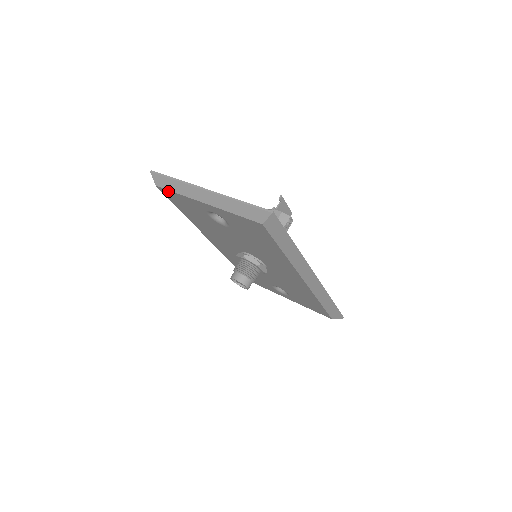
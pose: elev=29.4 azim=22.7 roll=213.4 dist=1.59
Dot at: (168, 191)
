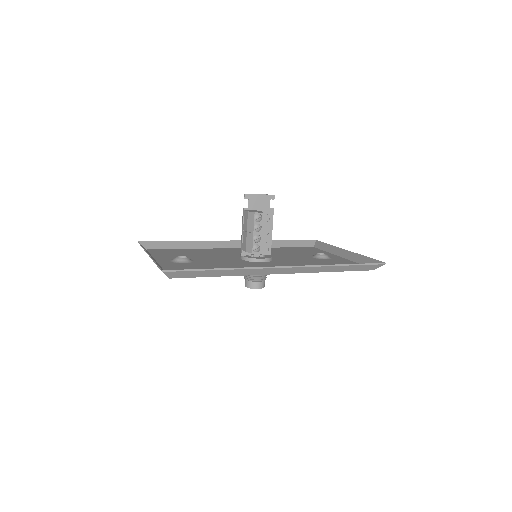
Dot at: occluded
